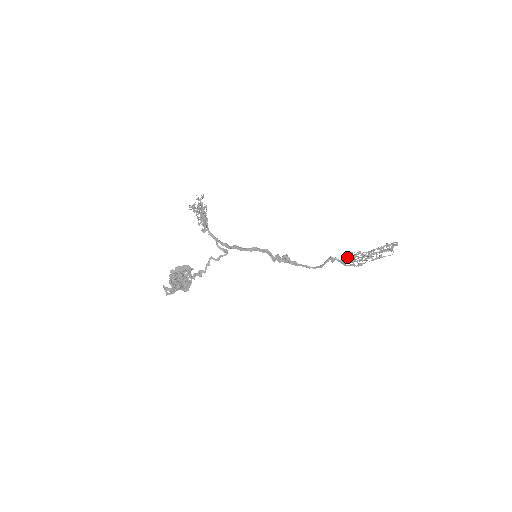
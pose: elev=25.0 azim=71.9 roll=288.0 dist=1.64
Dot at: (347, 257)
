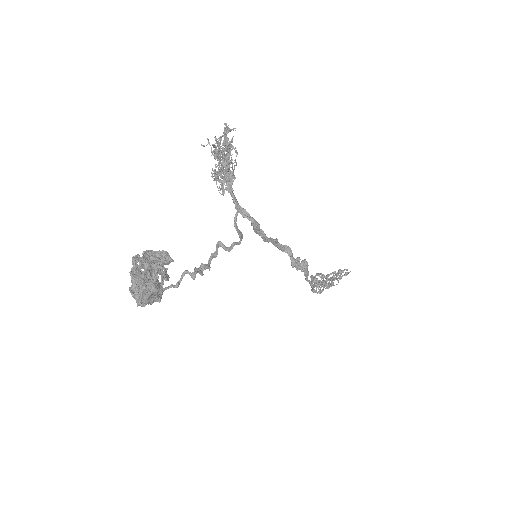
Dot at: occluded
